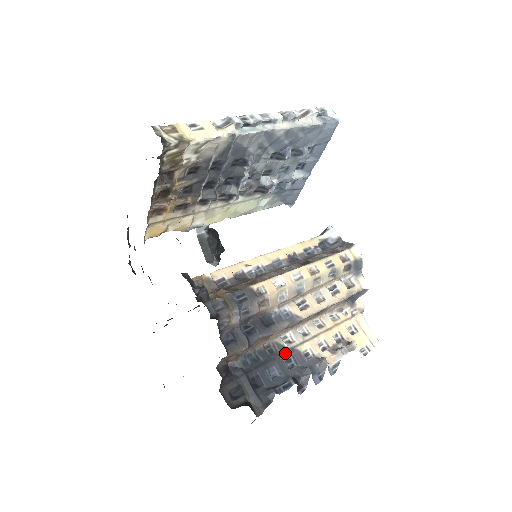
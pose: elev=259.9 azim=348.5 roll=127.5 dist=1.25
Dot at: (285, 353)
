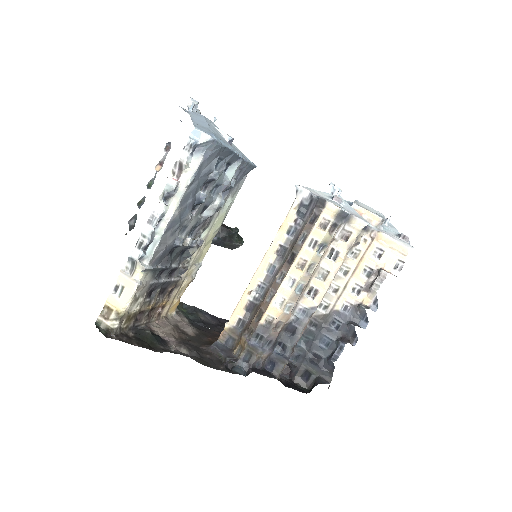
Dot at: (327, 320)
